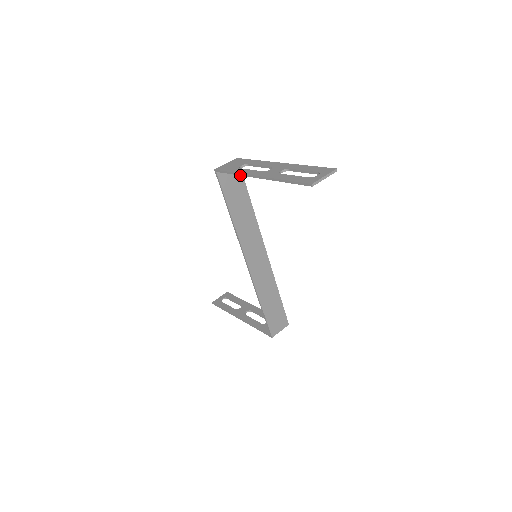
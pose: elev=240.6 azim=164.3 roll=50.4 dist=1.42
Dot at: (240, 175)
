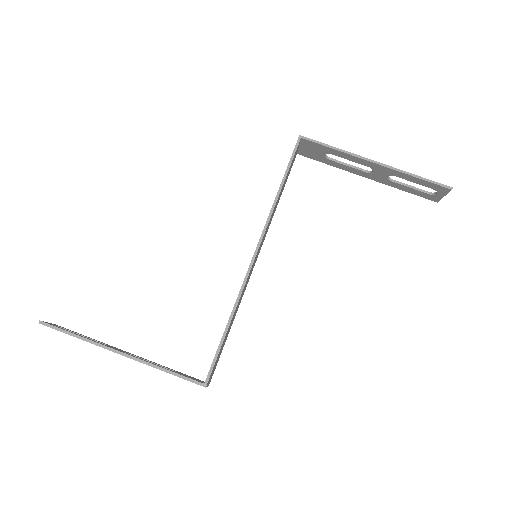
Dot at: (347, 153)
